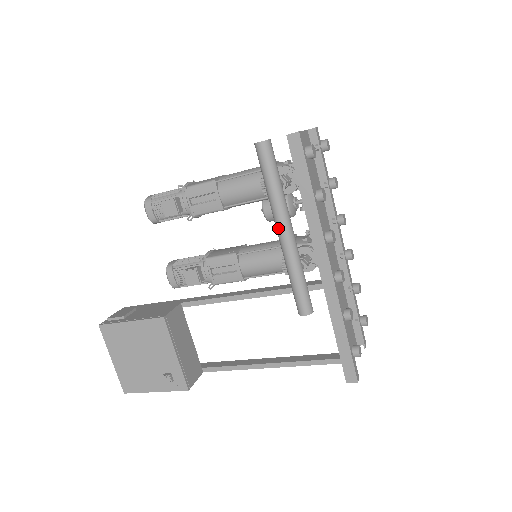
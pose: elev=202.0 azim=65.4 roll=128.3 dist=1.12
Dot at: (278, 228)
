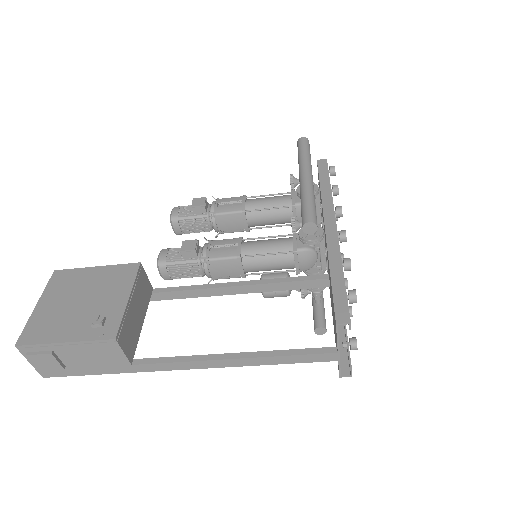
Dot at: (302, 173)
